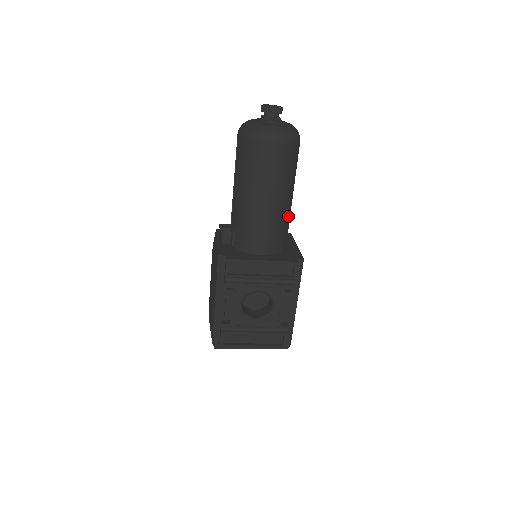
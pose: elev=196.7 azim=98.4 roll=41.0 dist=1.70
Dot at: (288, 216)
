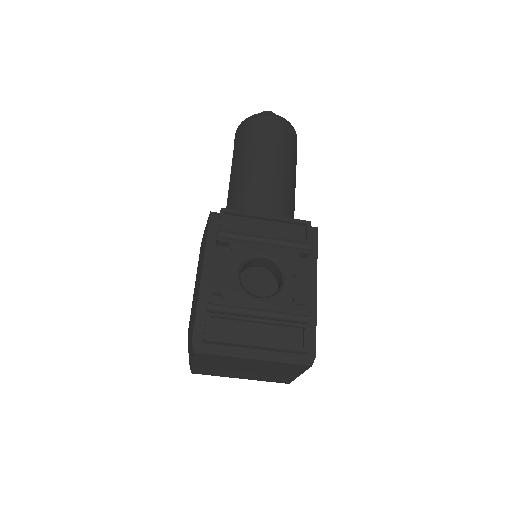
Dot at: (292, 198)
